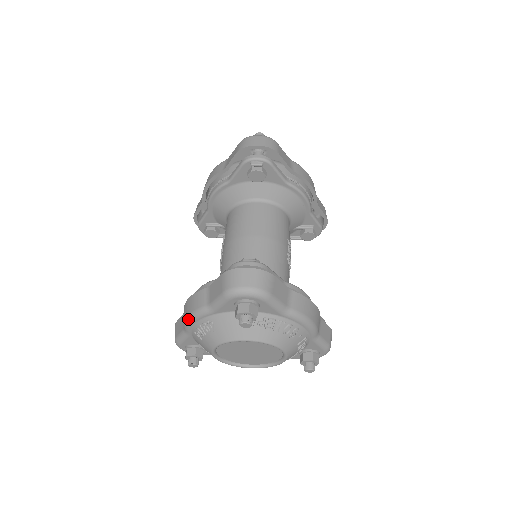
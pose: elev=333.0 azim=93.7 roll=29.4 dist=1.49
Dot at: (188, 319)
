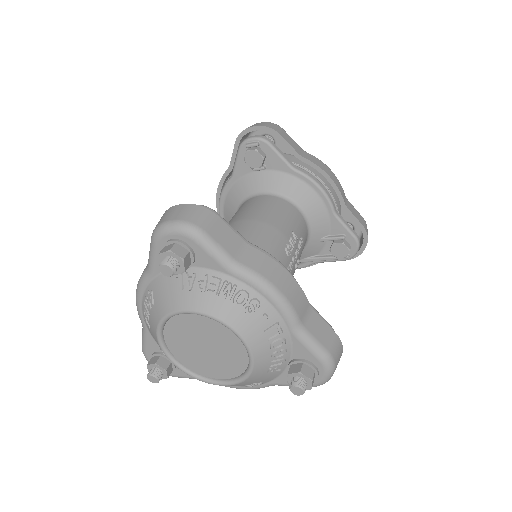
Dot at: occluded
